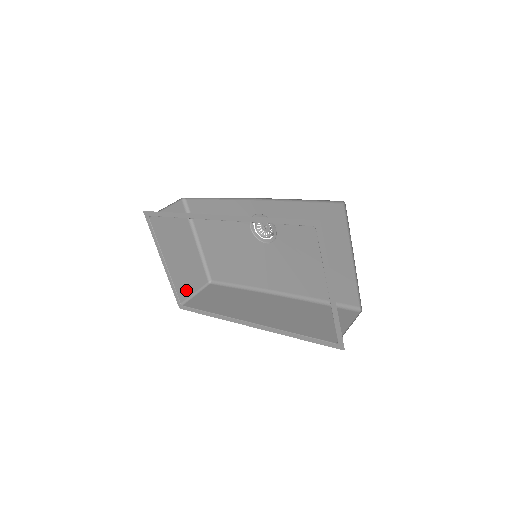
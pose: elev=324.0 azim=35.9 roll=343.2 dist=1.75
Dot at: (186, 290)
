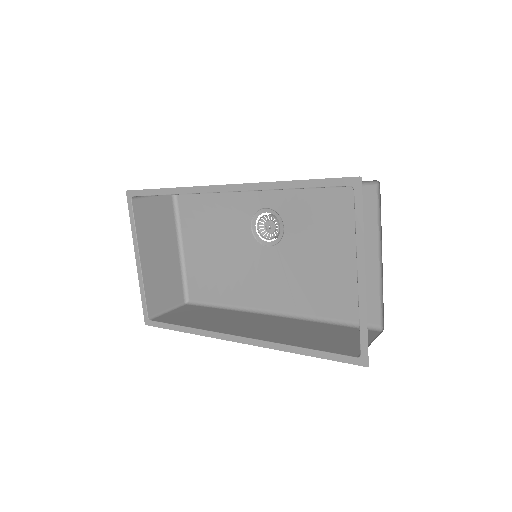
Dot at: (157, 303)
